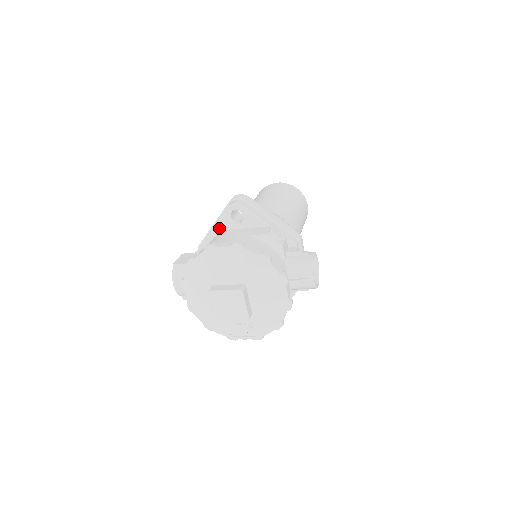
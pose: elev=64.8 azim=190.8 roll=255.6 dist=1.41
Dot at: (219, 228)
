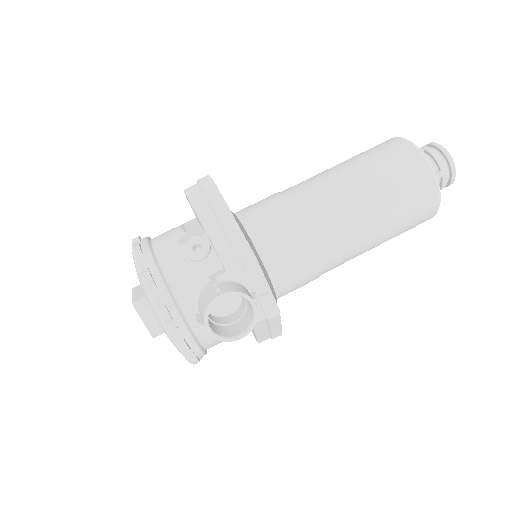
Dot at: occluded
